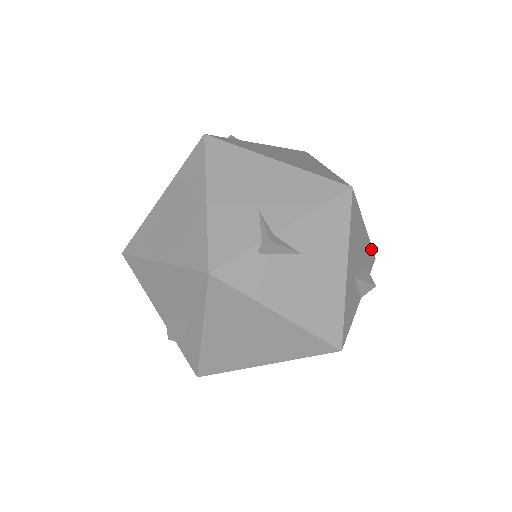
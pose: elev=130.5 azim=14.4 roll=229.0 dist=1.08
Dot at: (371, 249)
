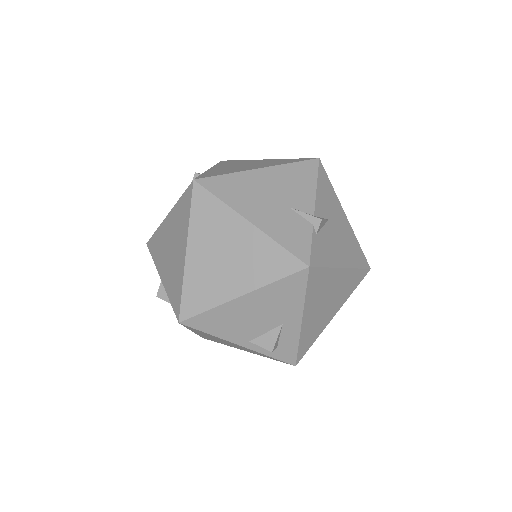
Dot at: occluded
